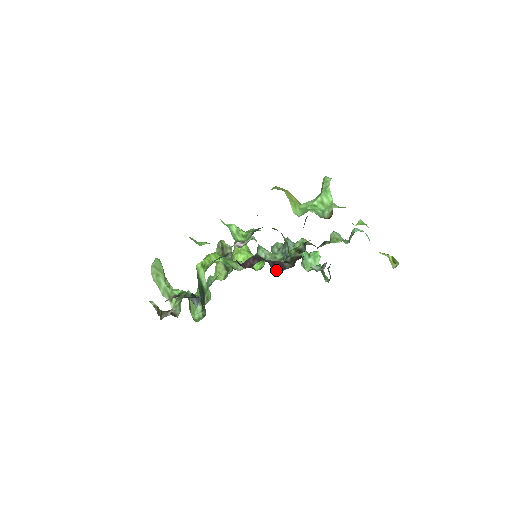
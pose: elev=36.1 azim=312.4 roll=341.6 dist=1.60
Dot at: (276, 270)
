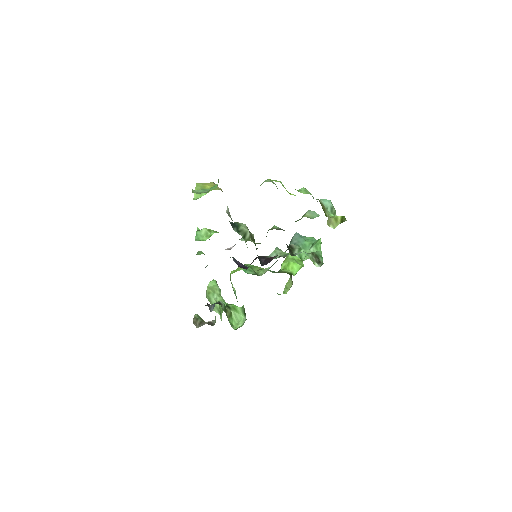
Dot at: (264, 264)
